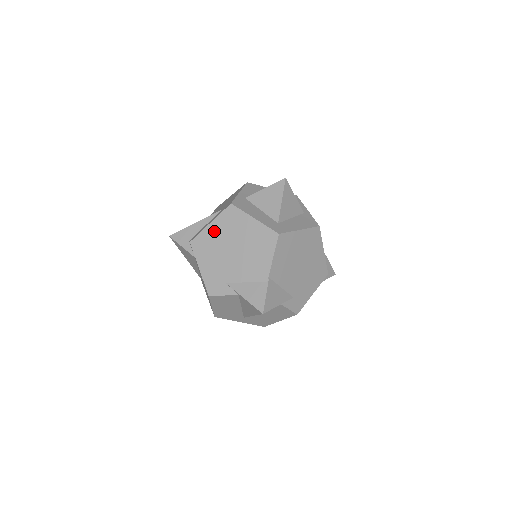
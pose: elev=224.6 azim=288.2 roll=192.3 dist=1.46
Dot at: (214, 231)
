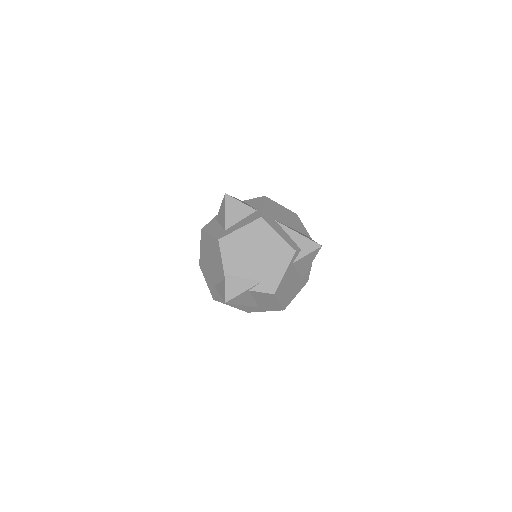
Dot at: (202, 252)
